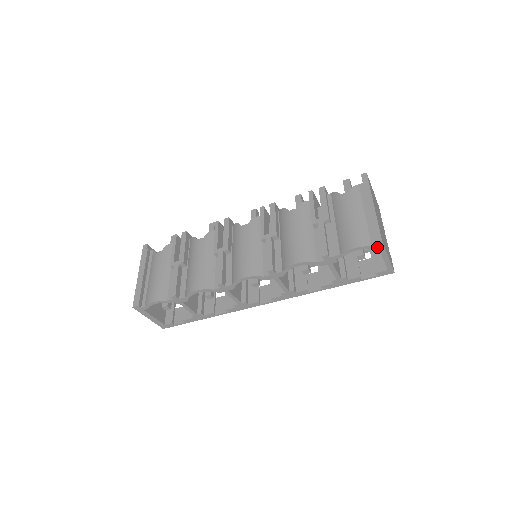
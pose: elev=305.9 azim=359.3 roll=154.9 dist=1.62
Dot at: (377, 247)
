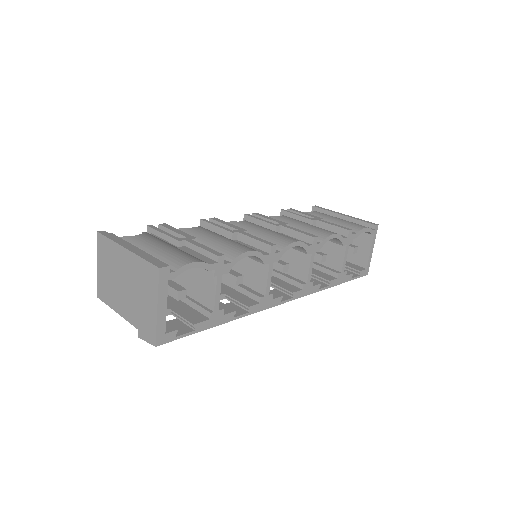
Dot at: (374, 233)
